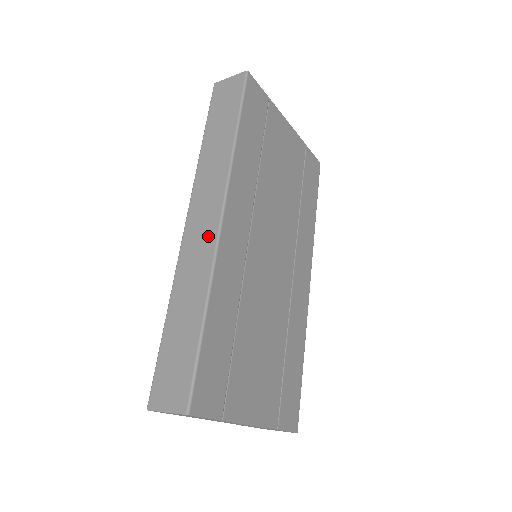
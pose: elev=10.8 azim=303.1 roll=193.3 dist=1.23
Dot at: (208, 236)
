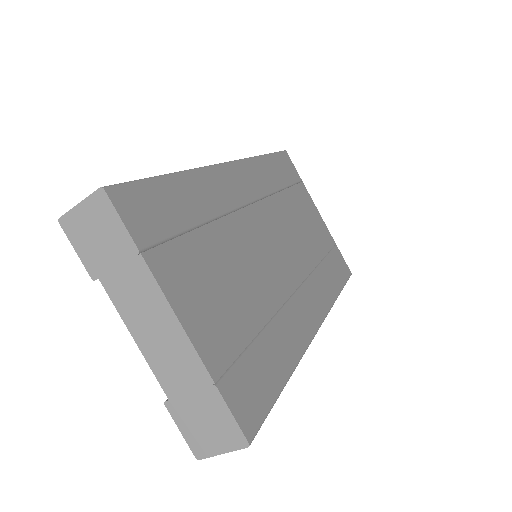
Dot at: occluded
